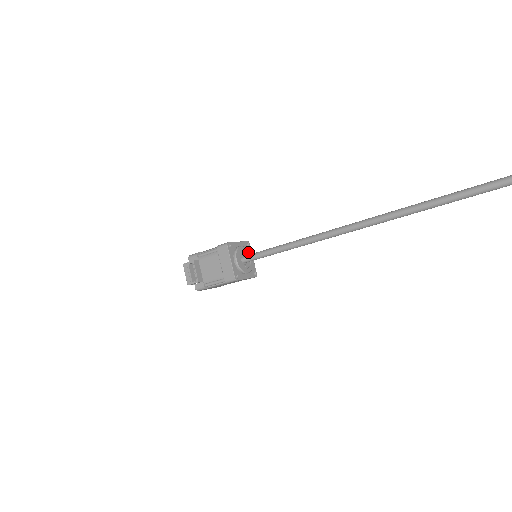
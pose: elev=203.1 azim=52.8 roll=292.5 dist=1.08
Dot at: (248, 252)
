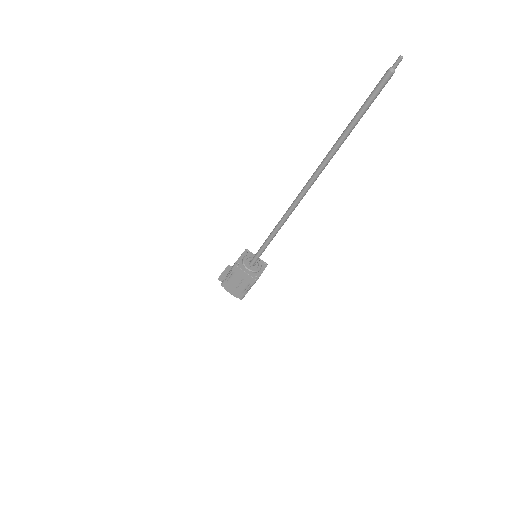
Dot at: (259, 264)
